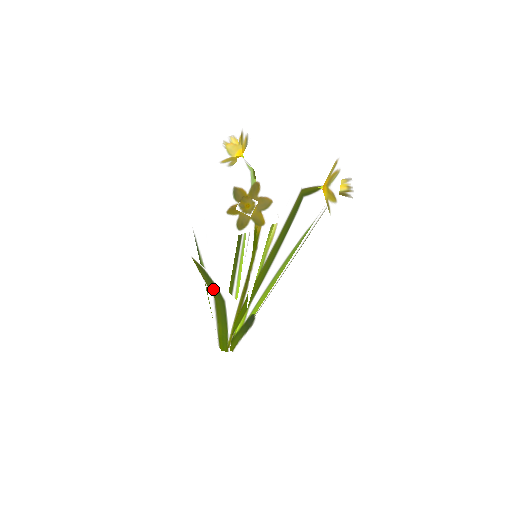
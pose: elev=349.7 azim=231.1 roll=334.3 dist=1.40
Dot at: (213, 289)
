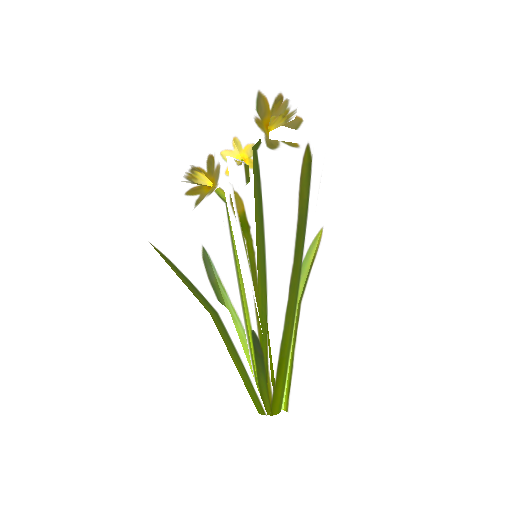
Dot at: (196, 293)
